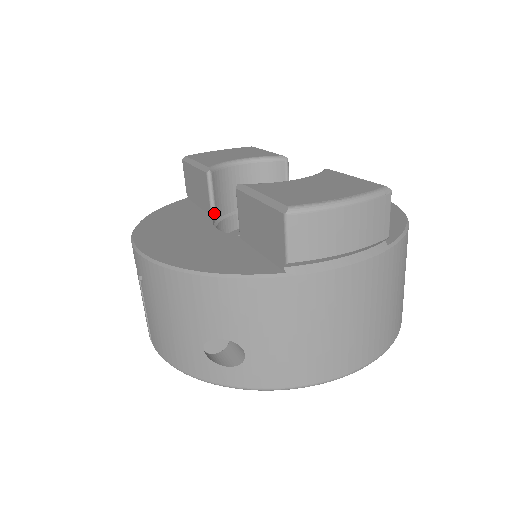
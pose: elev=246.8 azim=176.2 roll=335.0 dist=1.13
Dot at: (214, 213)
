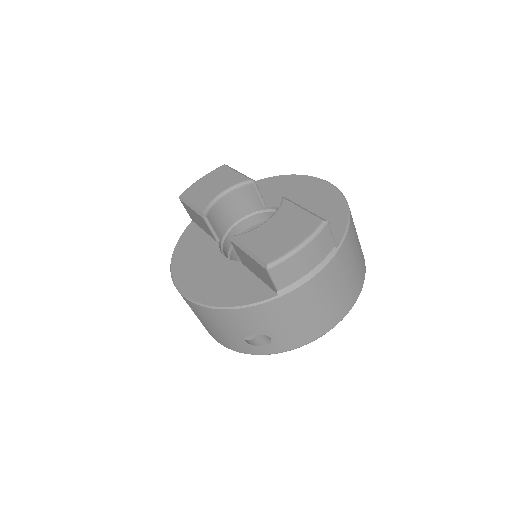
Dot at: (218, 239)
